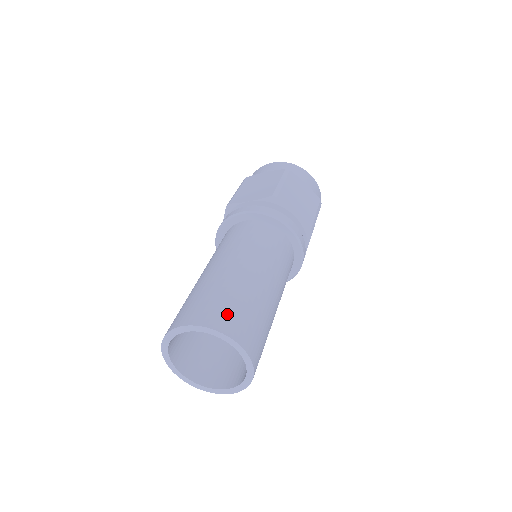
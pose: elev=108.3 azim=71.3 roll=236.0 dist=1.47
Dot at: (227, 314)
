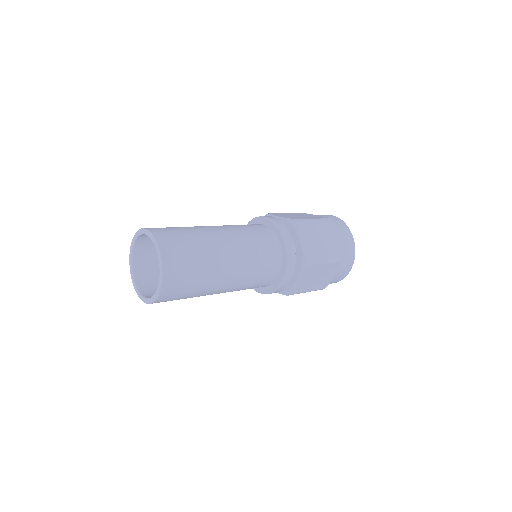
Dot at: (174, 240)
